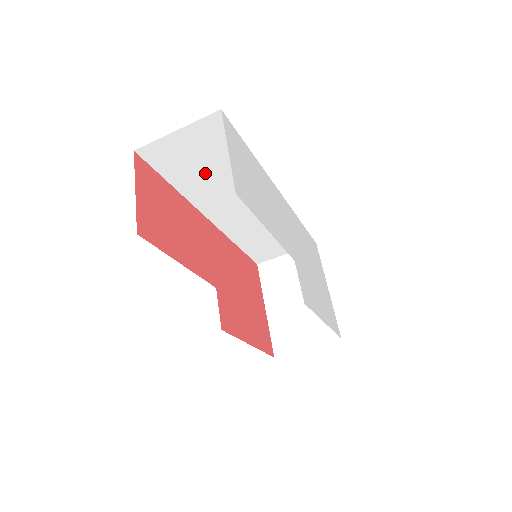
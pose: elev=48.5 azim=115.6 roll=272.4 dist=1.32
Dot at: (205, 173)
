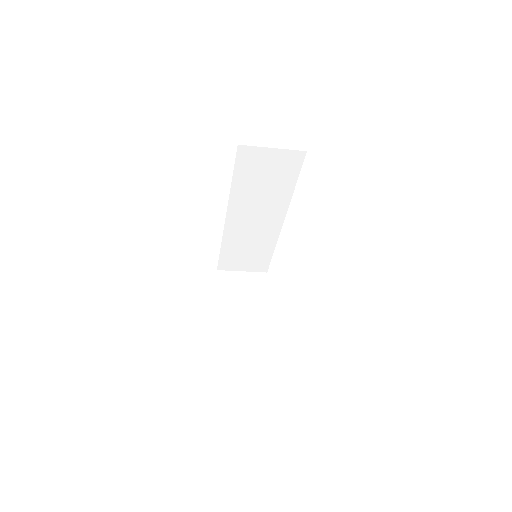
Dot at: (258, 184)
